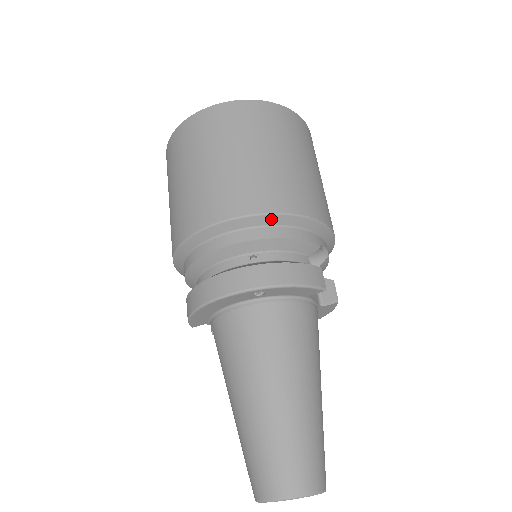
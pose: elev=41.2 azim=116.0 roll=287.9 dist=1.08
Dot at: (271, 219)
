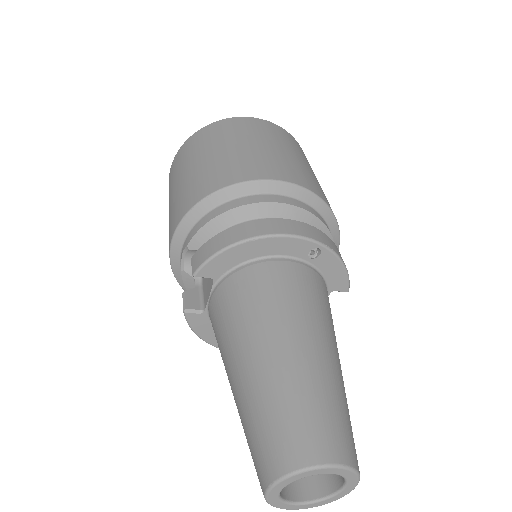
Dot at: (324, 209)
